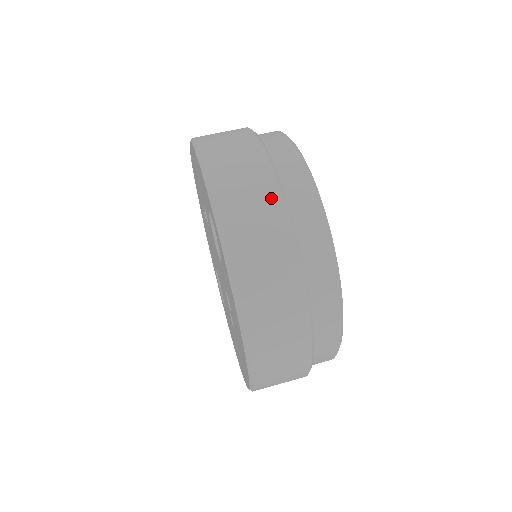
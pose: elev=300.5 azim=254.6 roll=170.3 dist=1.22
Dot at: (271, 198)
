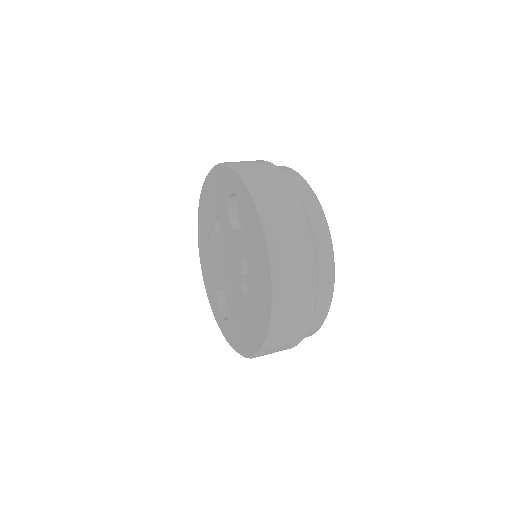
Dot at: (276, 173)
